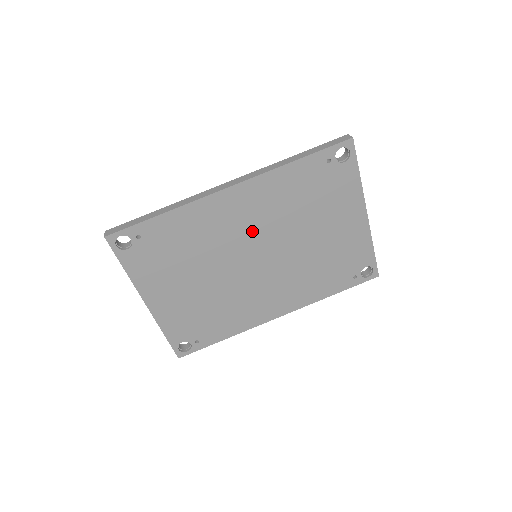
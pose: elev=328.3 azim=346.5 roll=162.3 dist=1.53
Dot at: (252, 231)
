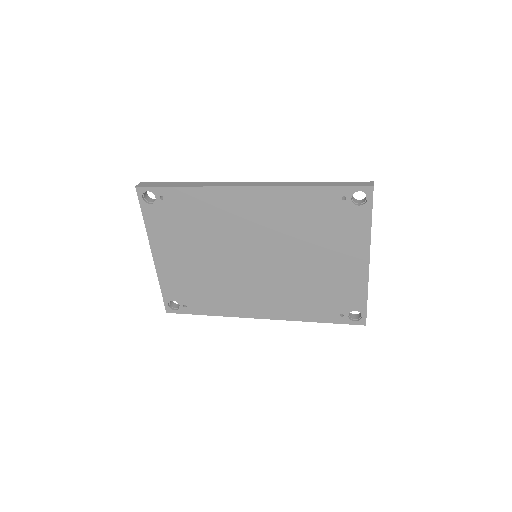
Dot at: (257, 233)
